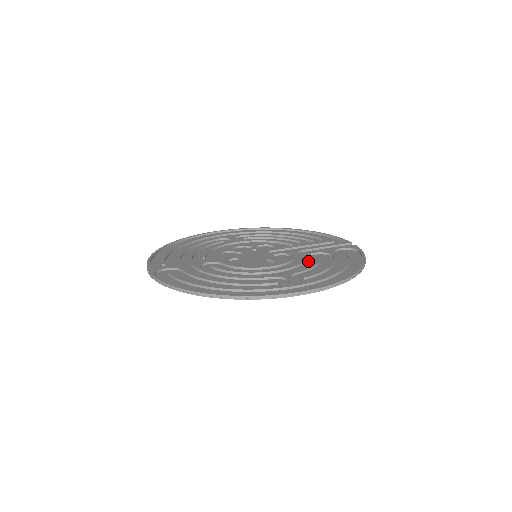
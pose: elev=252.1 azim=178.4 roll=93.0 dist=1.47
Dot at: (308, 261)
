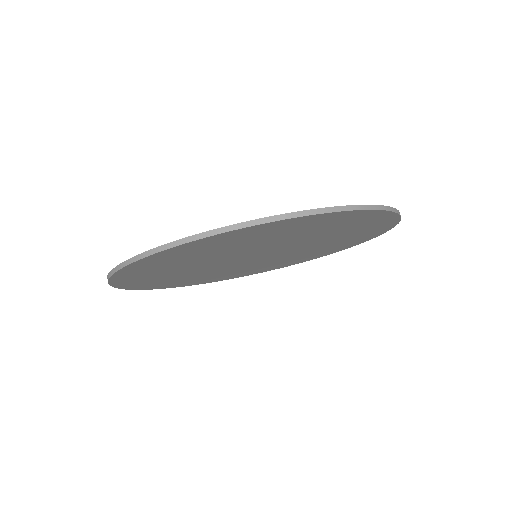
Dot at: occluded
